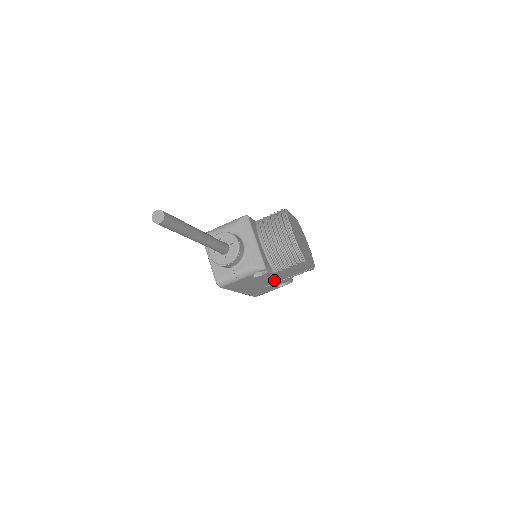
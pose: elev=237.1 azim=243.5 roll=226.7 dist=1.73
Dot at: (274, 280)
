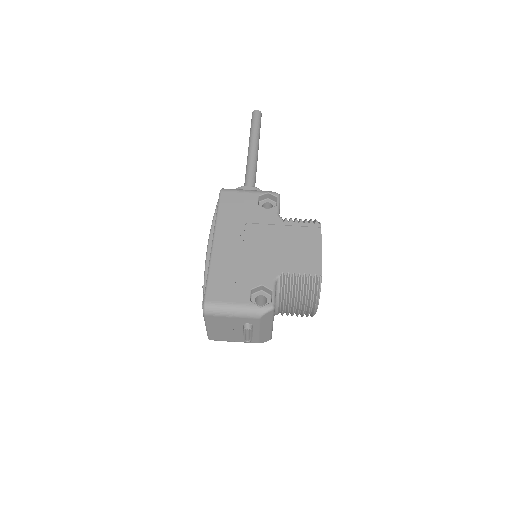
Dot at: (263, 254)
